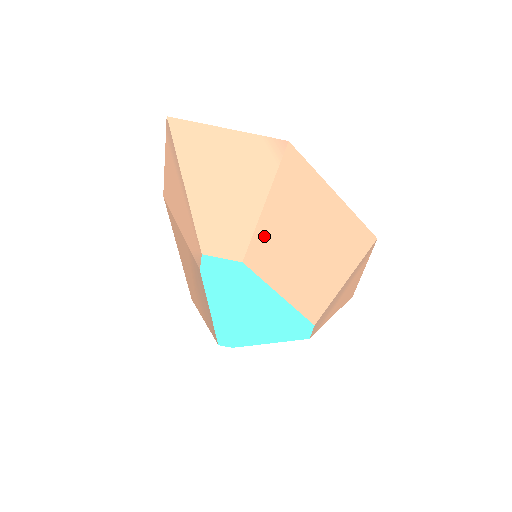
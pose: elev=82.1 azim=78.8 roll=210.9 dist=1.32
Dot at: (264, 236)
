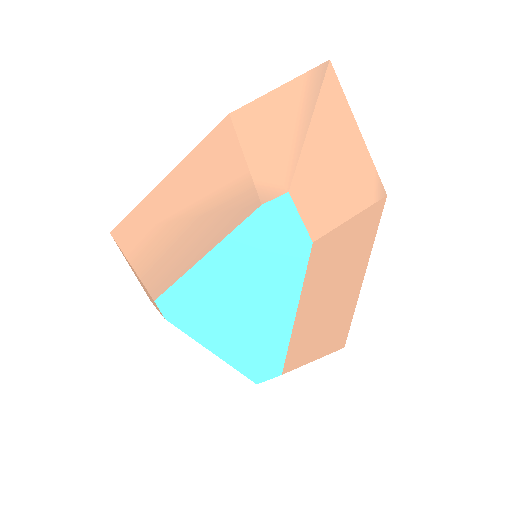
Dot at: (333, 243)
